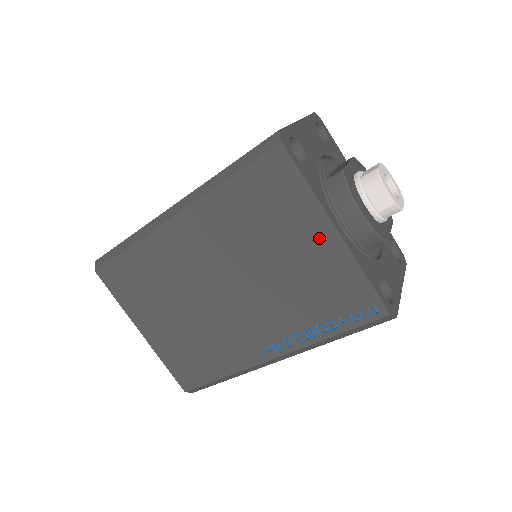
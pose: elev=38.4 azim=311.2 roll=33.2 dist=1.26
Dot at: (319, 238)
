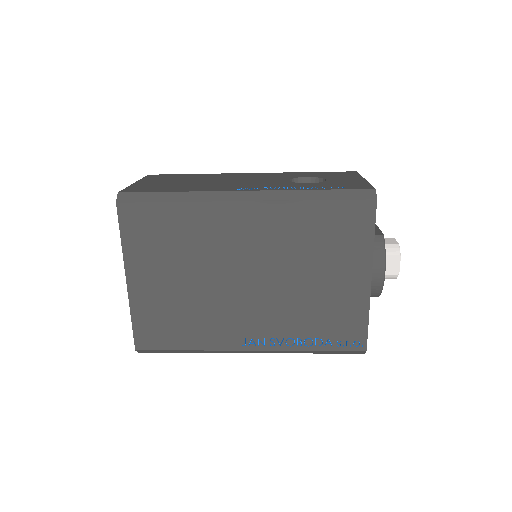
Dot at: (355, 278)
